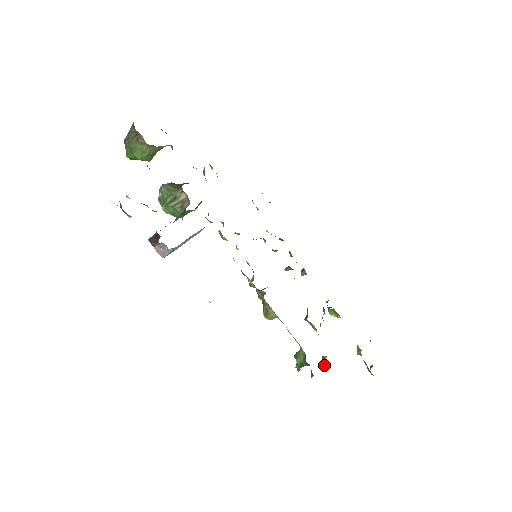
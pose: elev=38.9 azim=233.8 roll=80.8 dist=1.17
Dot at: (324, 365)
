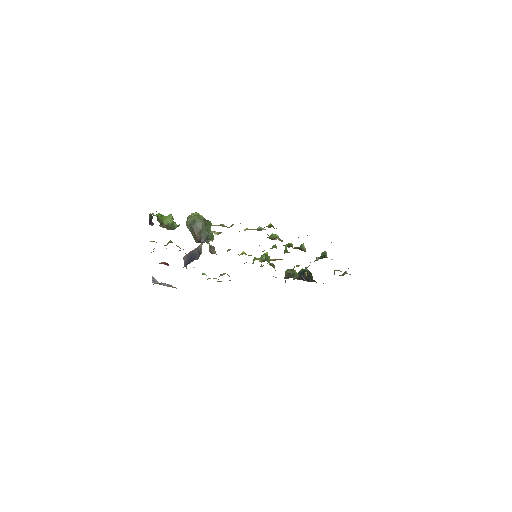
Dot at: (304, 277)
